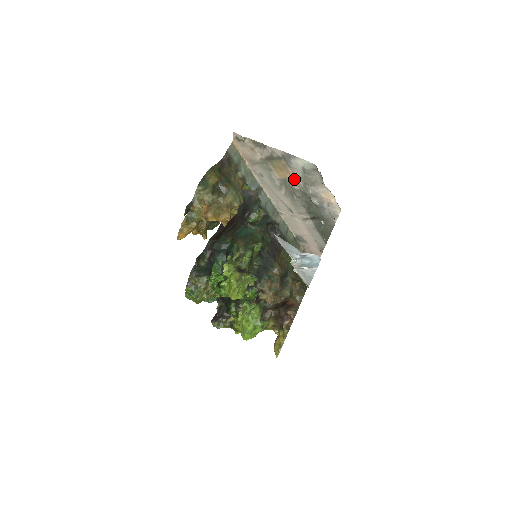
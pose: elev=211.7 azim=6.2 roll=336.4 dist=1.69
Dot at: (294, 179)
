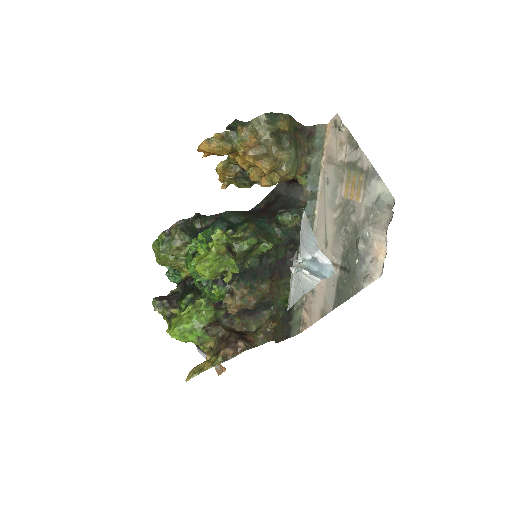
Dot at: (358, 206)
